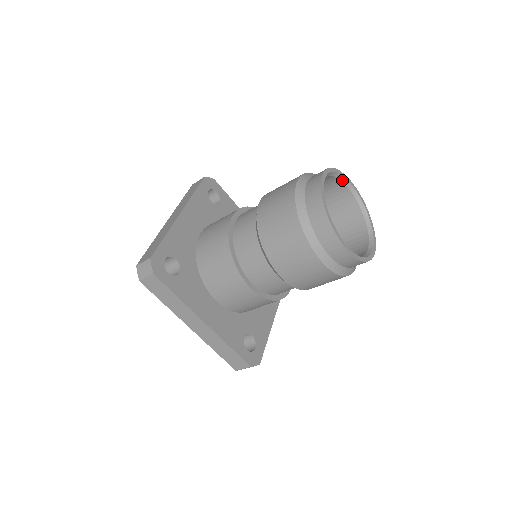
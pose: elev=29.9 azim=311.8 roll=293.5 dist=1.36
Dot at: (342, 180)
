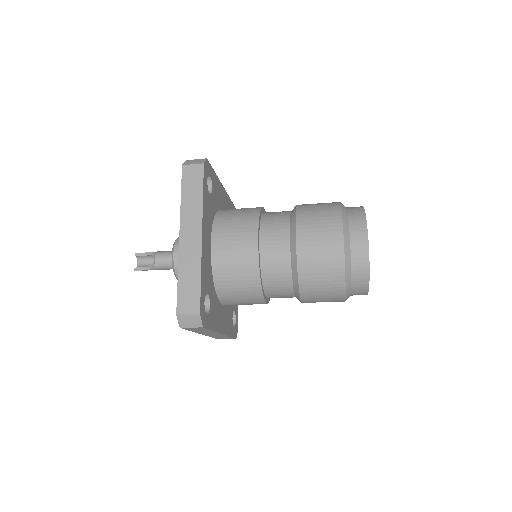
Dot at: occluded
